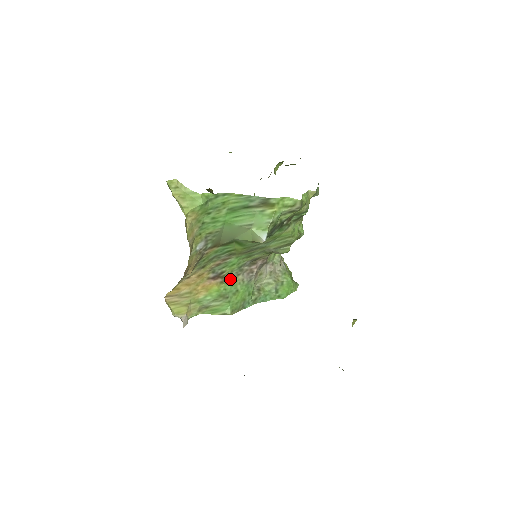
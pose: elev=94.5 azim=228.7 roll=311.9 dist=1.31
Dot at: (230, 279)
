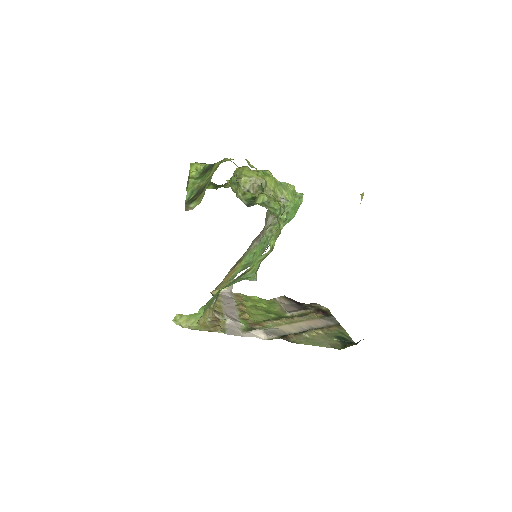
Dot at: (245, 255)
